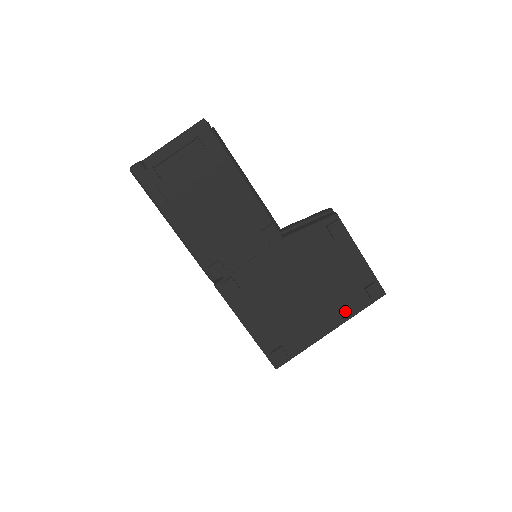
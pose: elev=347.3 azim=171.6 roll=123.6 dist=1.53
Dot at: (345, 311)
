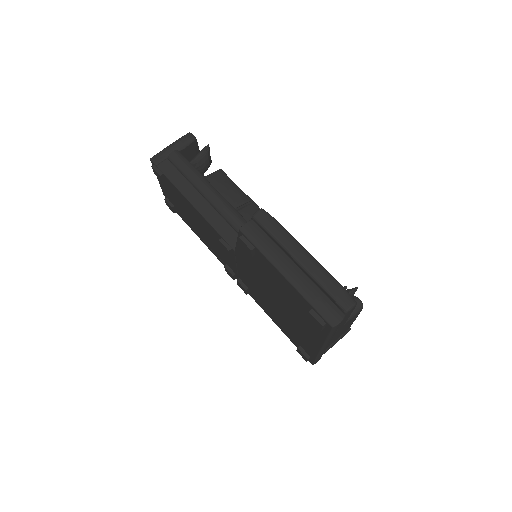
Dot at: (315, 333)
